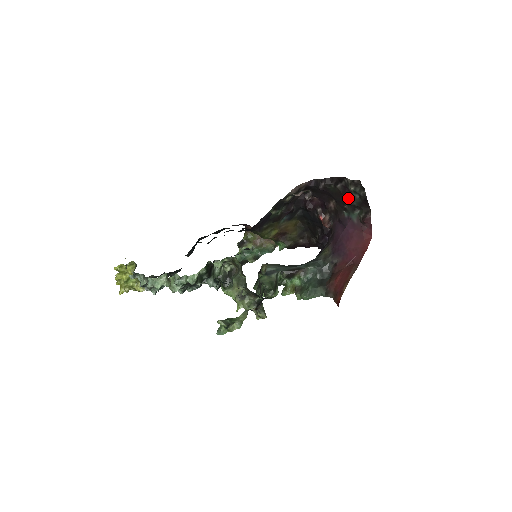
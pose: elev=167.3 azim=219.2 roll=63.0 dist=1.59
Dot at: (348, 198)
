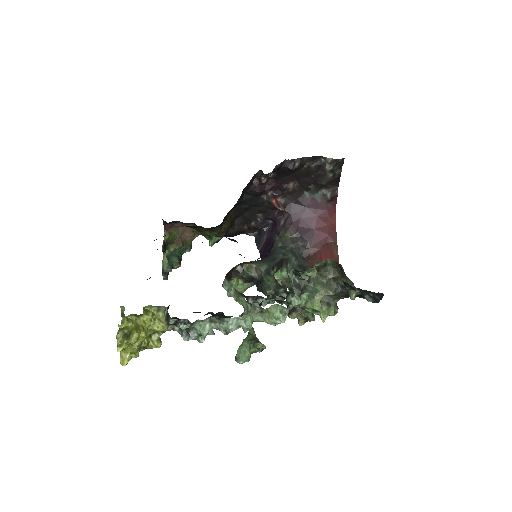
Dot at: (319, 178)
